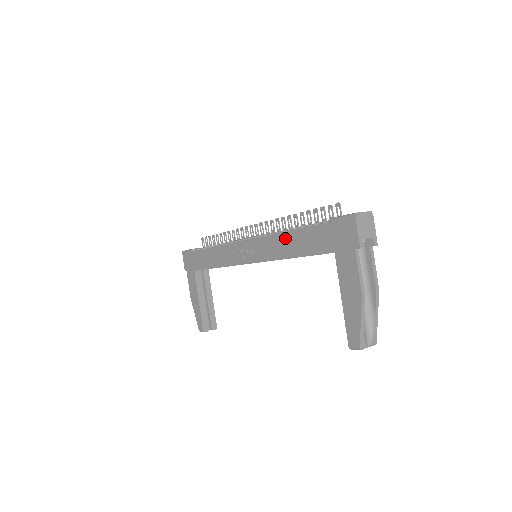
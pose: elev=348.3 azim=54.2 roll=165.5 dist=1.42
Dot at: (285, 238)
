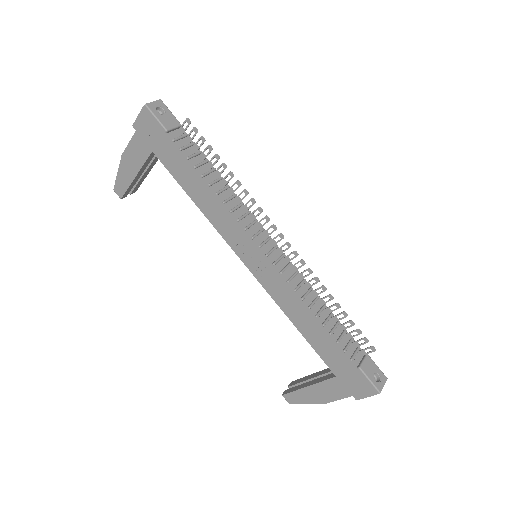
Dot at: (307, 316)
